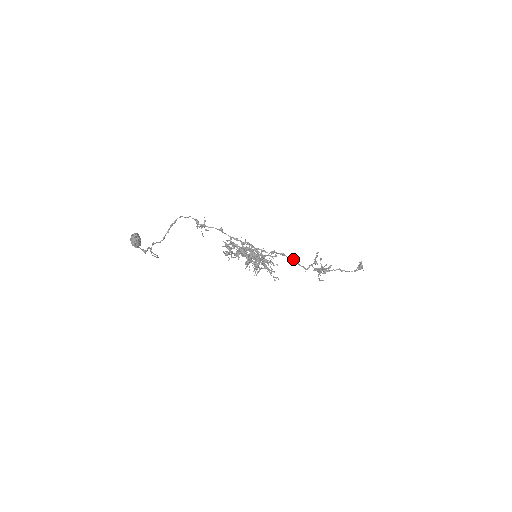
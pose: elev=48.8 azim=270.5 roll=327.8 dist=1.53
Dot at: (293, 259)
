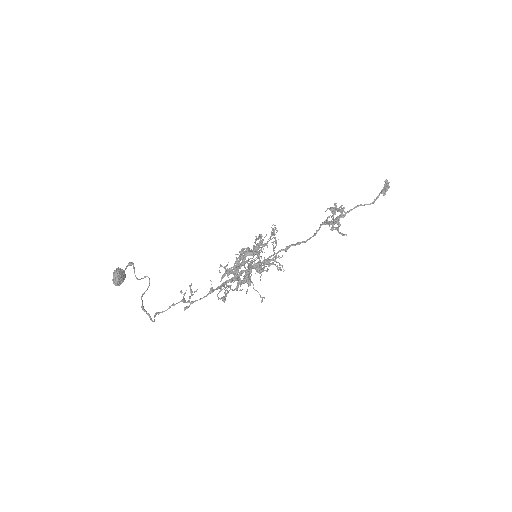
Dot at: (299, 244)
